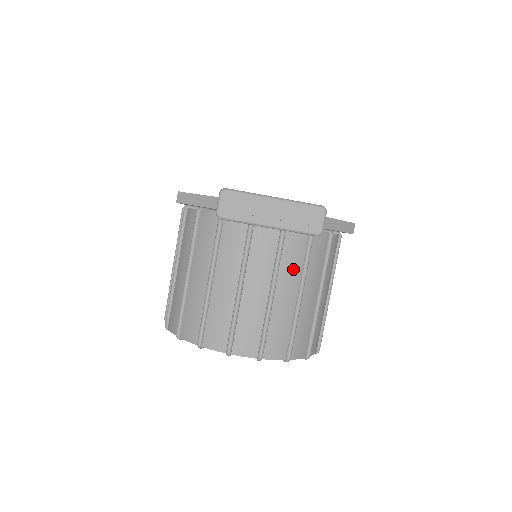
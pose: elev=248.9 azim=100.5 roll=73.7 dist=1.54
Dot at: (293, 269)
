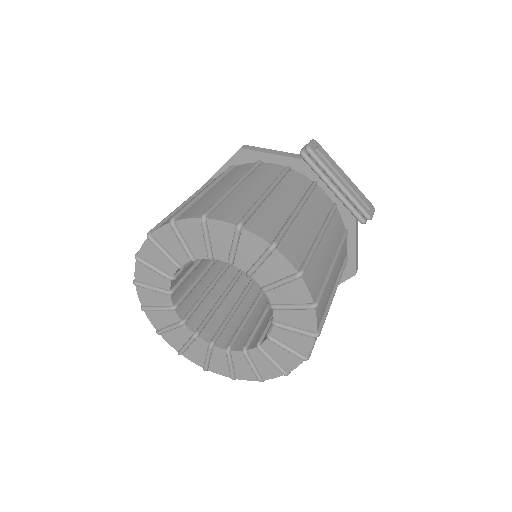
Dot at: (334, 238)
